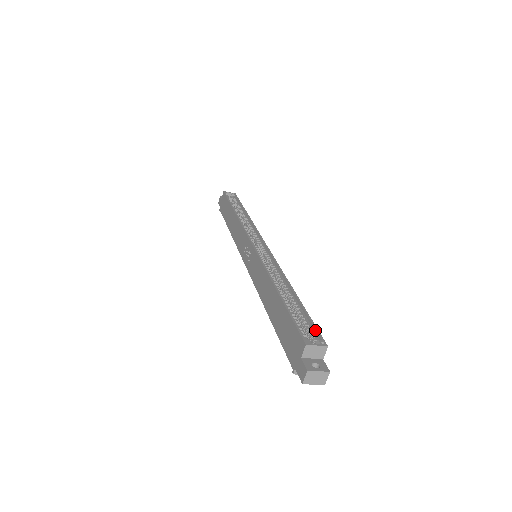
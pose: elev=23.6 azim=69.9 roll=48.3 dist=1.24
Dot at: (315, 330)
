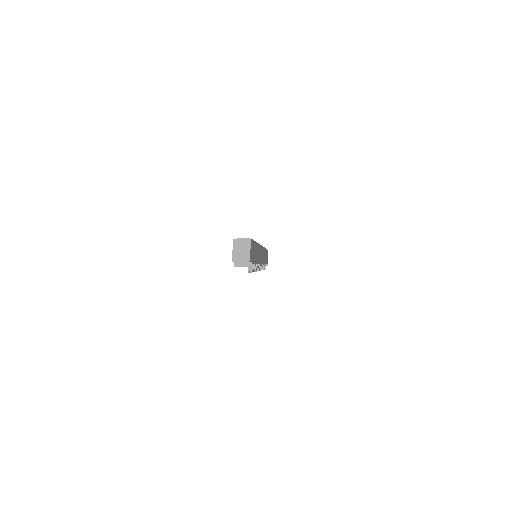
Dot at: occluded
